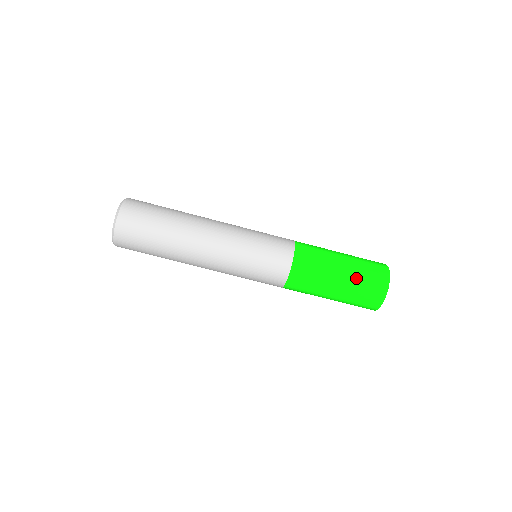
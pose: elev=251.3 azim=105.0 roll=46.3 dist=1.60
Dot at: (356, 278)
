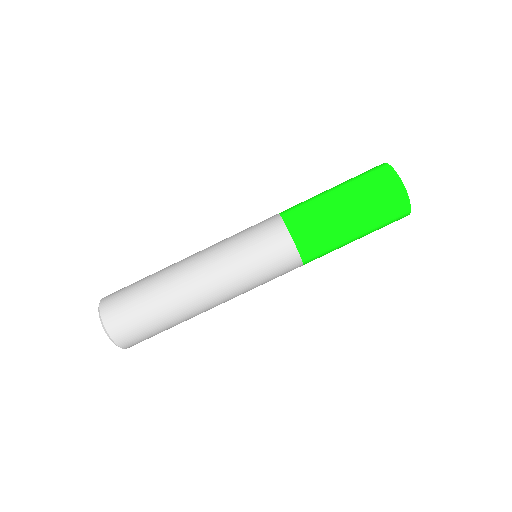
Dot at: (371, 219)
